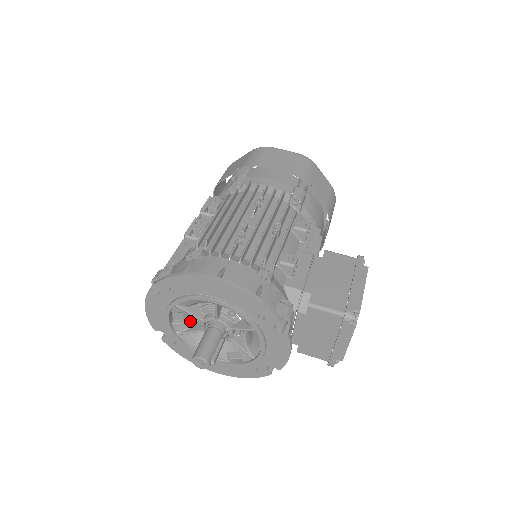
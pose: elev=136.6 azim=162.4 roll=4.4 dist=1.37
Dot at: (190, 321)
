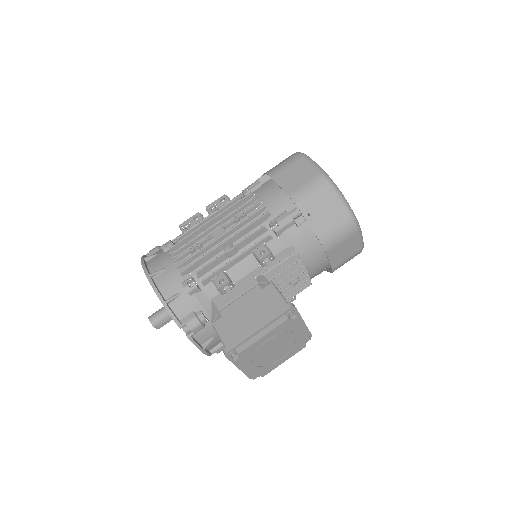
Dot at: occluded
